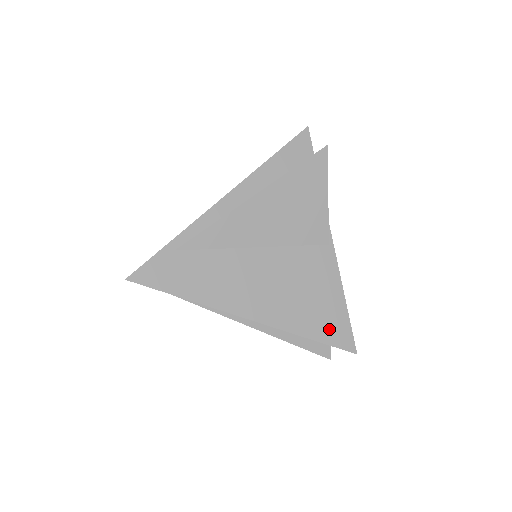
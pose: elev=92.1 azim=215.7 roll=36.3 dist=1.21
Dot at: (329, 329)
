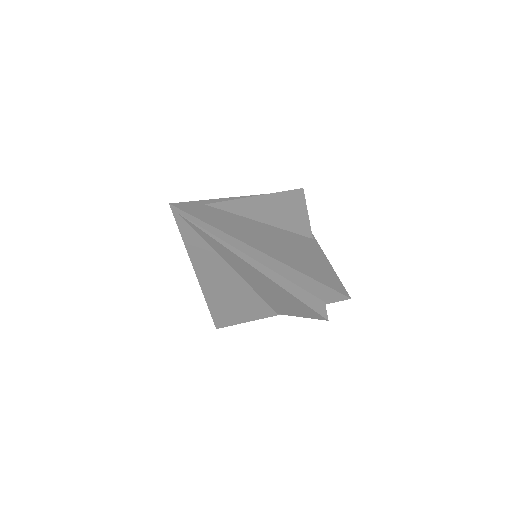
Dot at: (324, 277)
